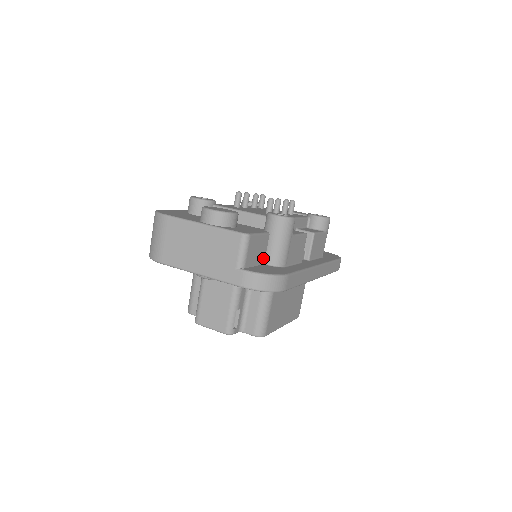
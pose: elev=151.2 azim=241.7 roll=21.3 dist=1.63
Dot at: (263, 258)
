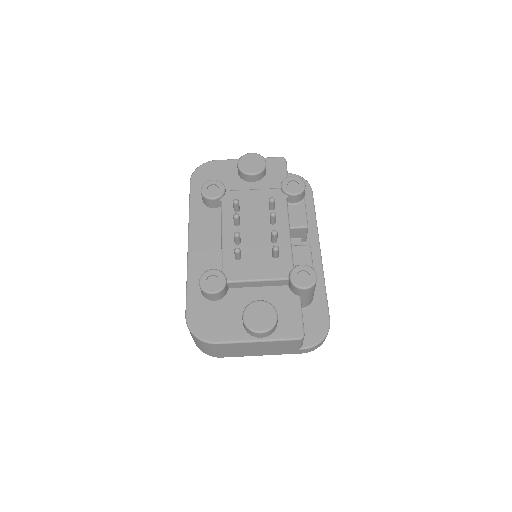
Dot at: occluded
